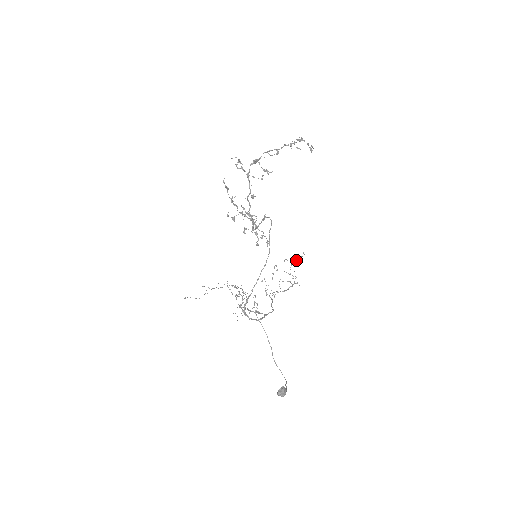
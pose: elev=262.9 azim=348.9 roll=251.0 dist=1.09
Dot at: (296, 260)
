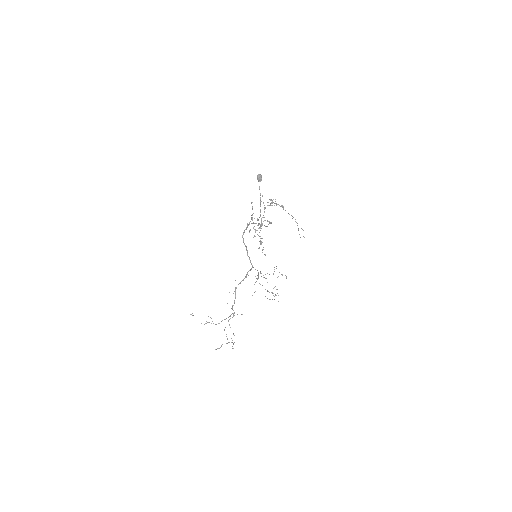
Dot at: occluded
